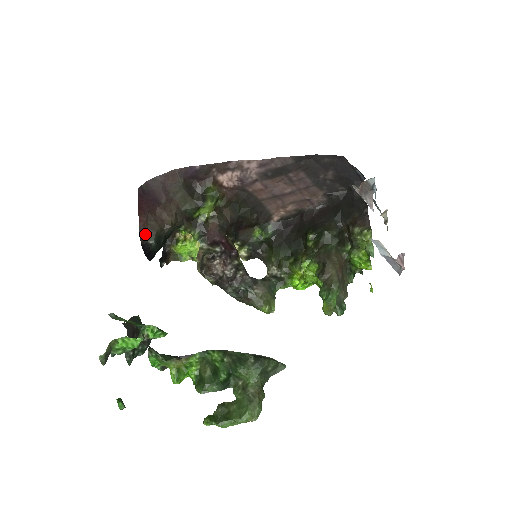
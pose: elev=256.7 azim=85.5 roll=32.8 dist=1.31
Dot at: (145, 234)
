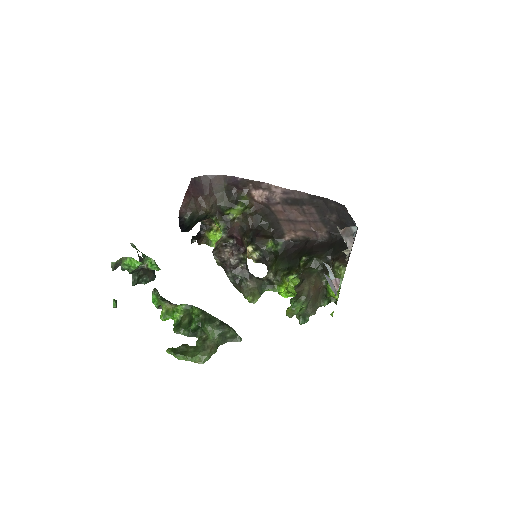
Dot at: (184, 210)
